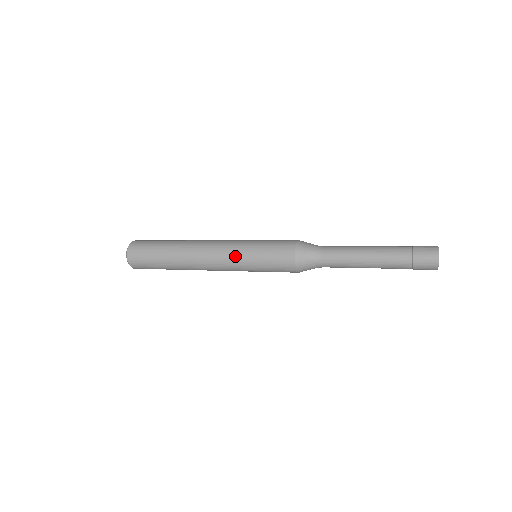
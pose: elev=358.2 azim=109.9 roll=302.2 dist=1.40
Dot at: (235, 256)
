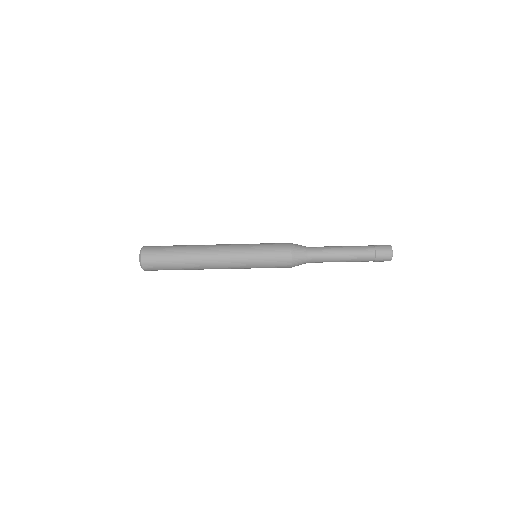
Dot at: (243, 245)
